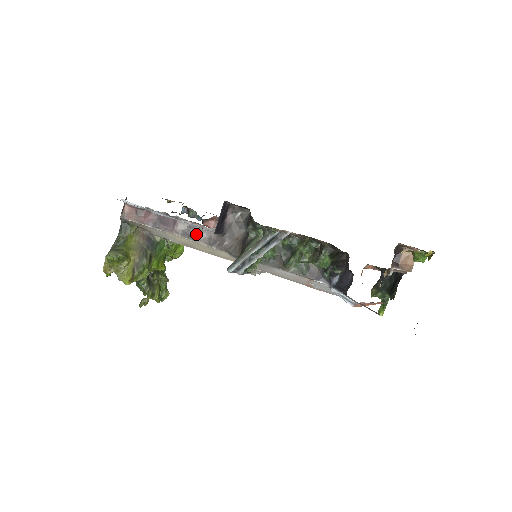
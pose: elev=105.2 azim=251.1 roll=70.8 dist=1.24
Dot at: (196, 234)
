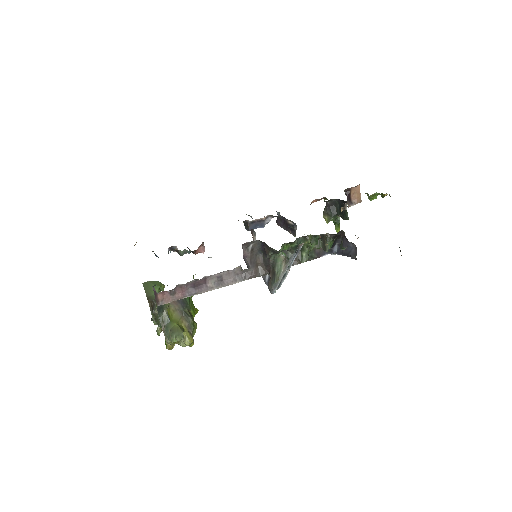
Dot at: (226, 279)
